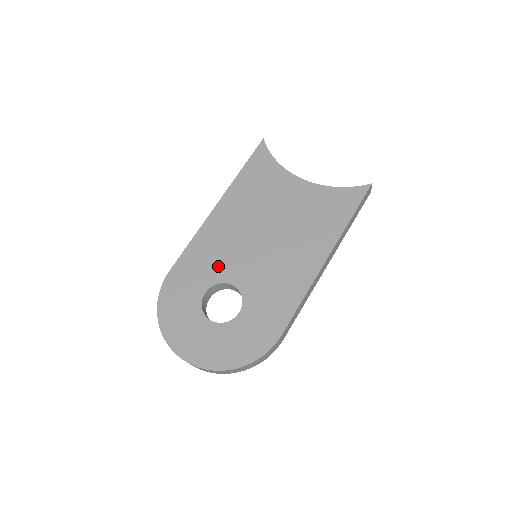
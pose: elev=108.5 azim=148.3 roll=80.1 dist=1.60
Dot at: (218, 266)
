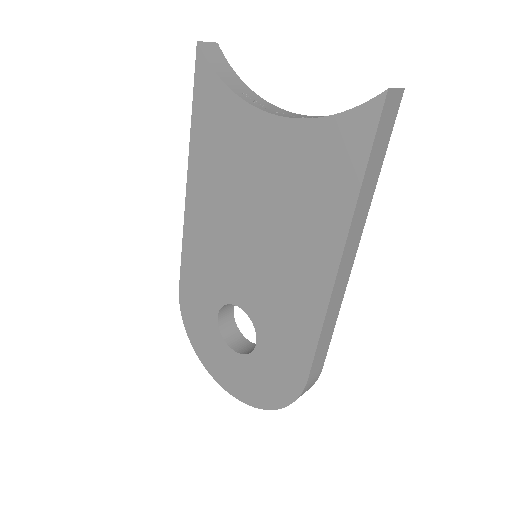
Dot at: (217, 281)
